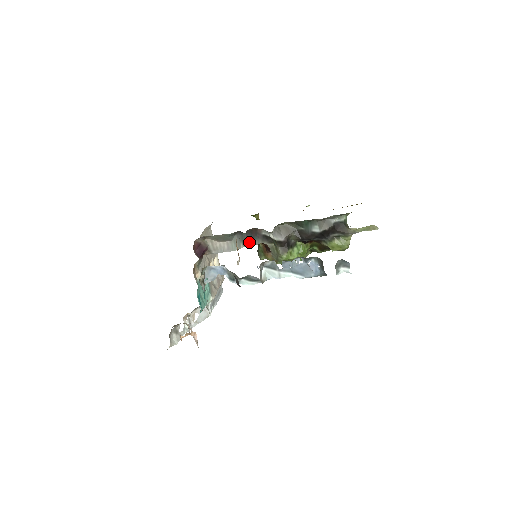
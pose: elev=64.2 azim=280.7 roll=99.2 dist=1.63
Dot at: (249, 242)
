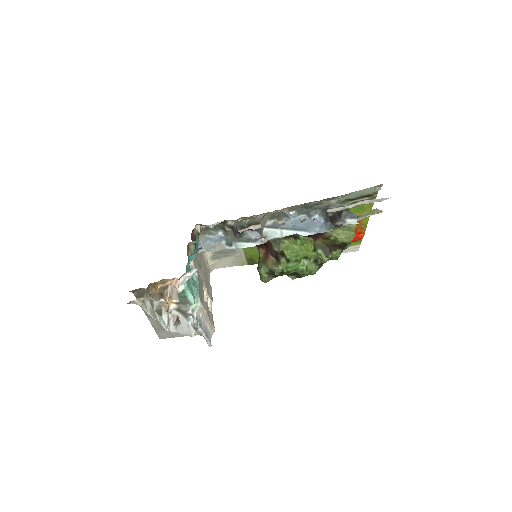
Dot at: occluded
